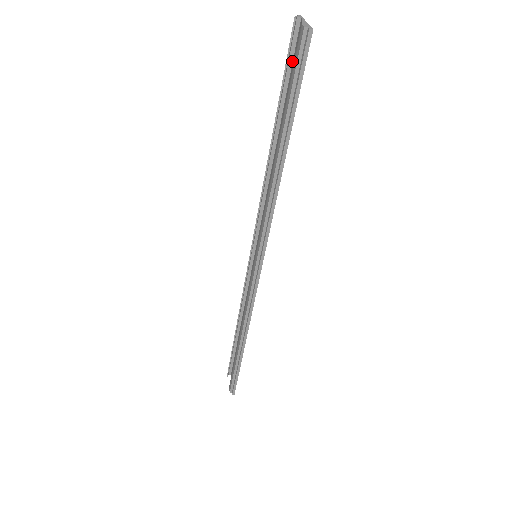
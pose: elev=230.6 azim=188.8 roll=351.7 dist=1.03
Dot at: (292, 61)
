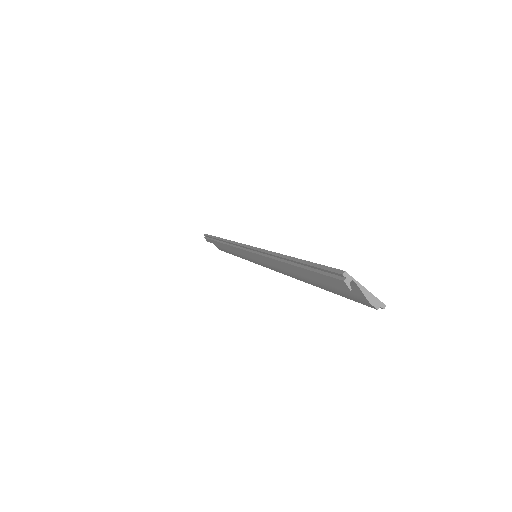
Dot at: occluded
